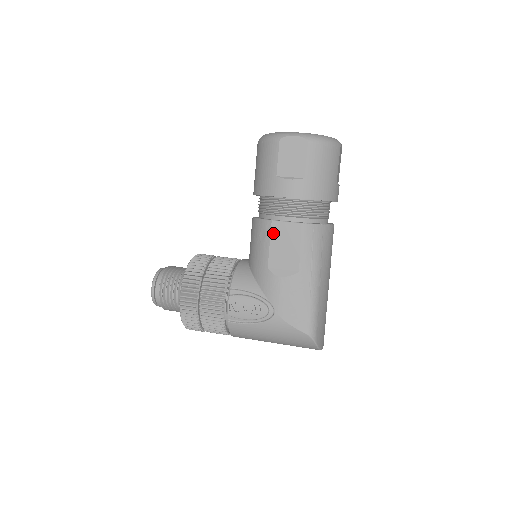
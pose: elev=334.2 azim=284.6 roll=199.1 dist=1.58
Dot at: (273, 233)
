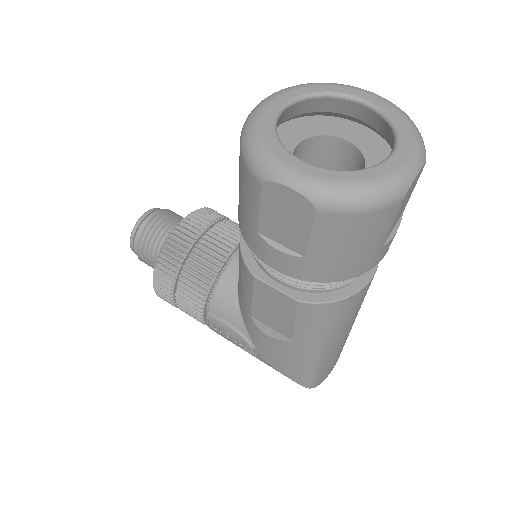
Dot at: (256, 290)
